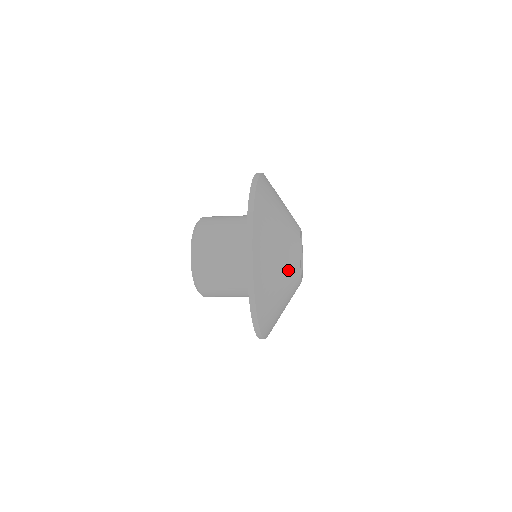
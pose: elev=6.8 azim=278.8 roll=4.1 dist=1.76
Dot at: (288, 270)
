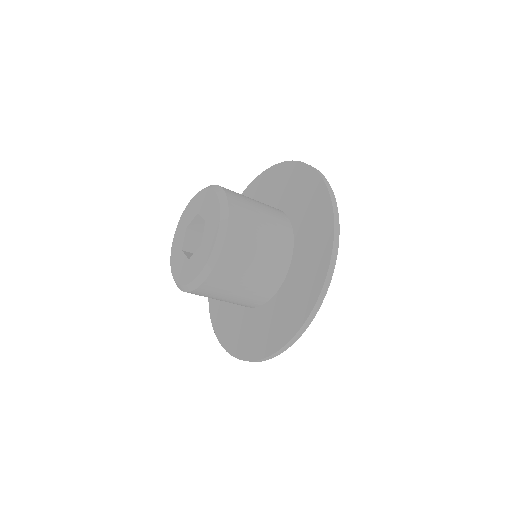
Dot at: occluded
